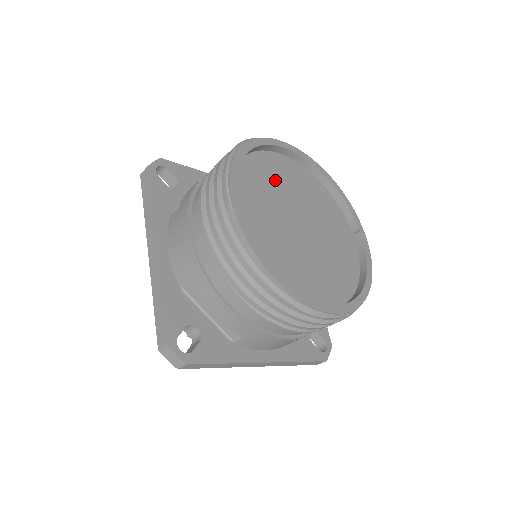
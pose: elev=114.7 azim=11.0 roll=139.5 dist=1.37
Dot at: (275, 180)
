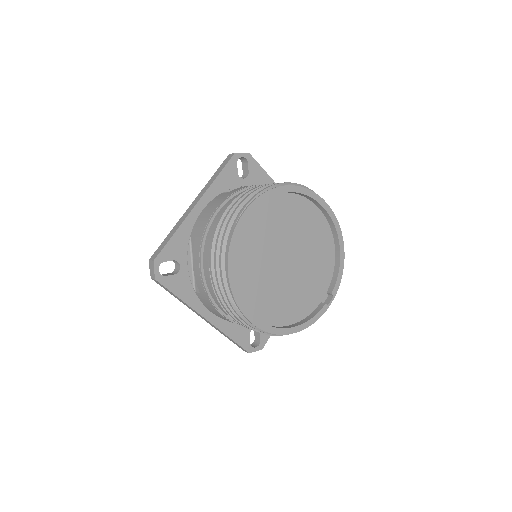
Dot at: (295, 221)
